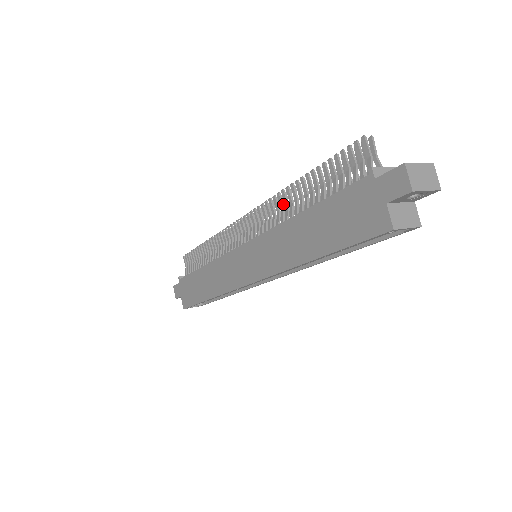
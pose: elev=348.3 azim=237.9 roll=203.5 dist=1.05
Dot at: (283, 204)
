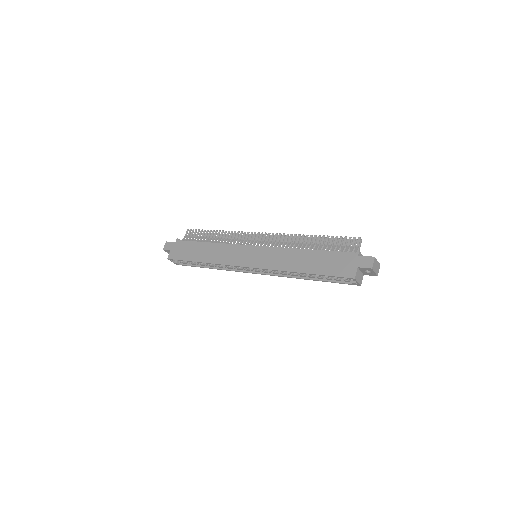
Dot at: (295, 241)
